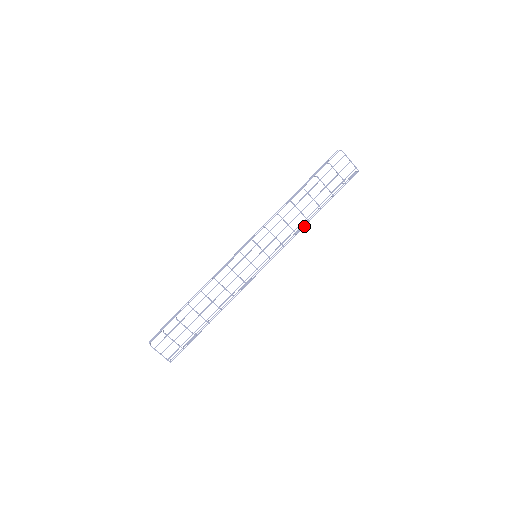
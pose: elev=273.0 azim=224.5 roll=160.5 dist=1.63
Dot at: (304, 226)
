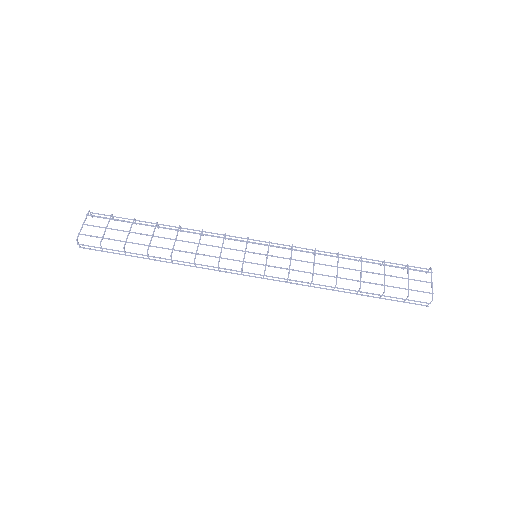
Dot at: (327, 286)
